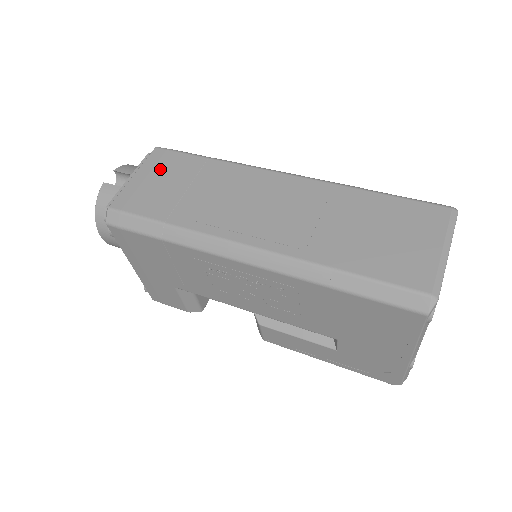
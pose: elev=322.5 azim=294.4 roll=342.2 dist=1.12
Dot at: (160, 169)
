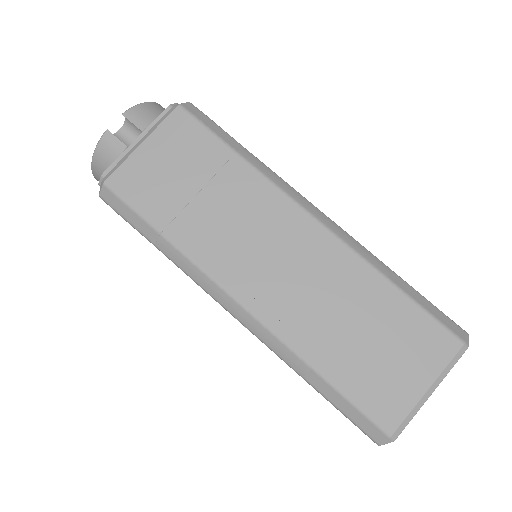
Dot at: (175, 146)
